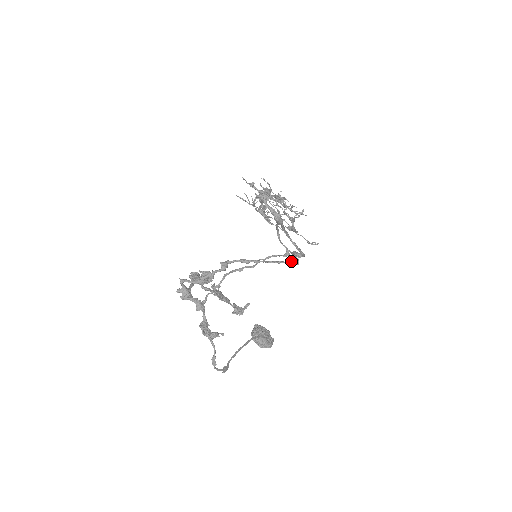
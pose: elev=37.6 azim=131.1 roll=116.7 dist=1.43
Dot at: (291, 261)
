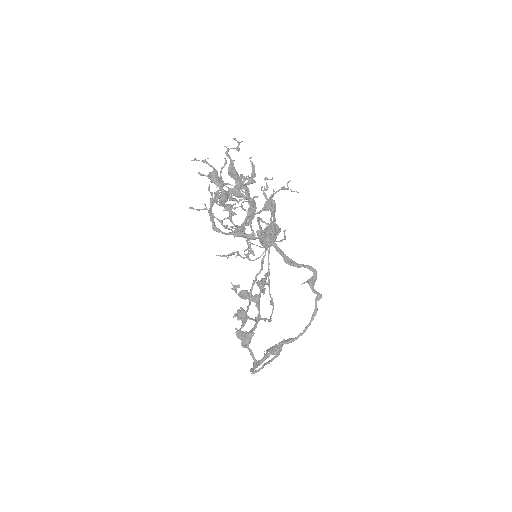
Dot at: (316, 300)
